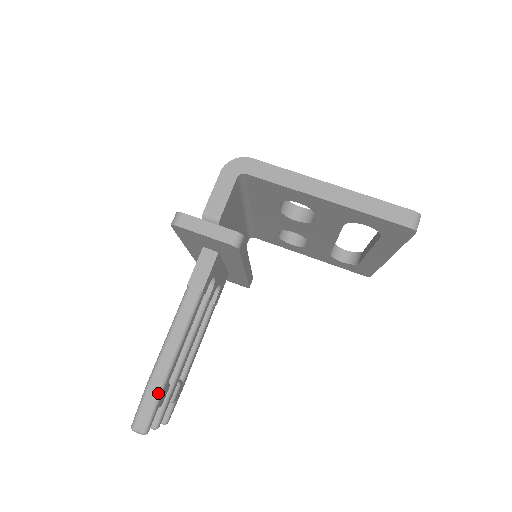
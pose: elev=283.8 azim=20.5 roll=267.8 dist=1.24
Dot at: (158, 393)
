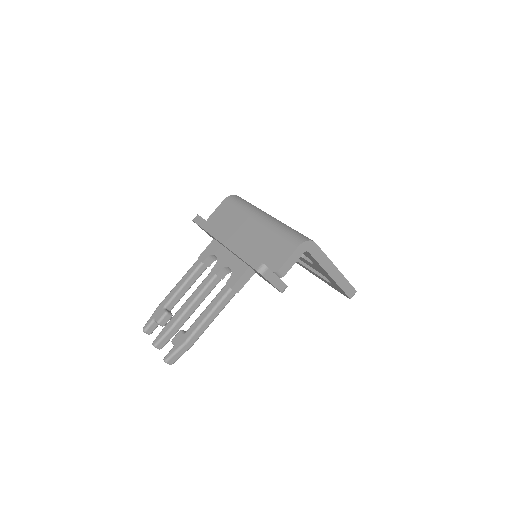
Dot at: occluded
